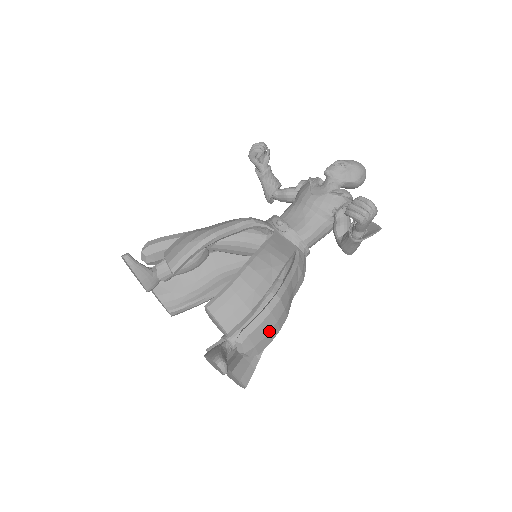
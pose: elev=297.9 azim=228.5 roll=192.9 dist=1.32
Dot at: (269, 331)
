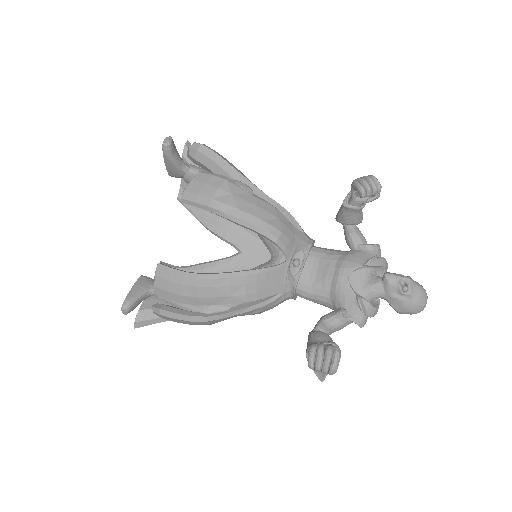
Dot at: occluded
